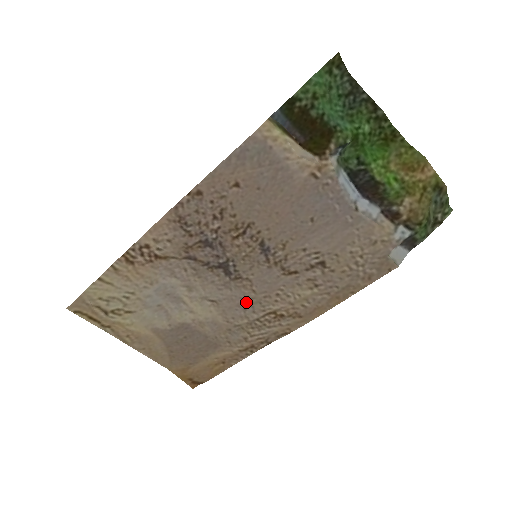
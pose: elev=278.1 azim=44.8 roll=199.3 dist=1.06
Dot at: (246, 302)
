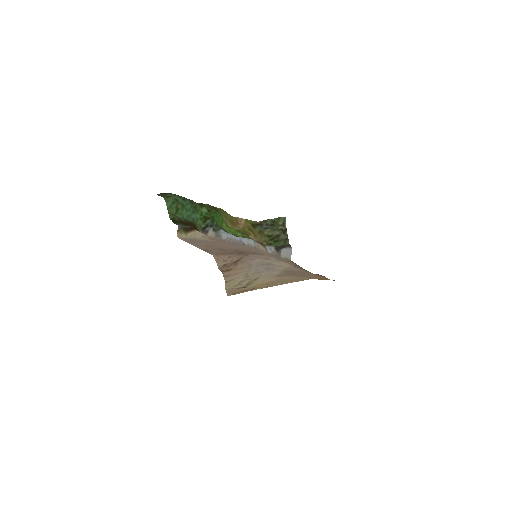
Dot at: occluded
